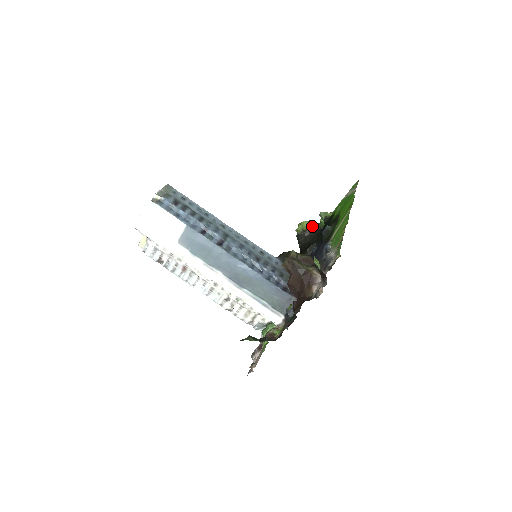
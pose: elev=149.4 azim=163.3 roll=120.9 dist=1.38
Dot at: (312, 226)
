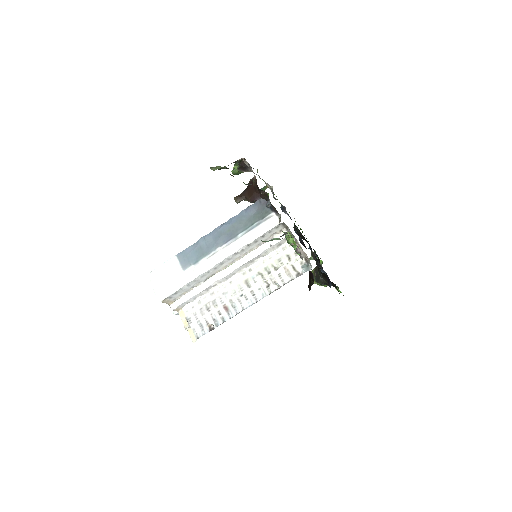
Dot at: (315, 267)
